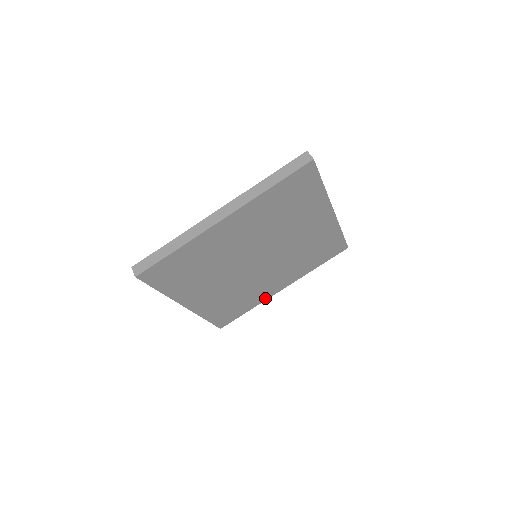
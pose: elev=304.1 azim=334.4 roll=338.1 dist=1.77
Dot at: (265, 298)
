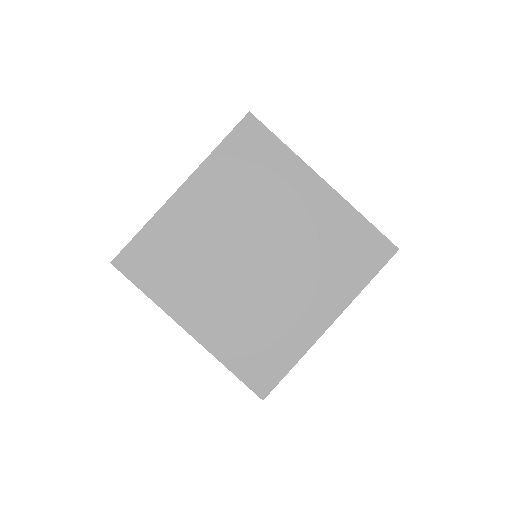
Dot at: (309, 341)
